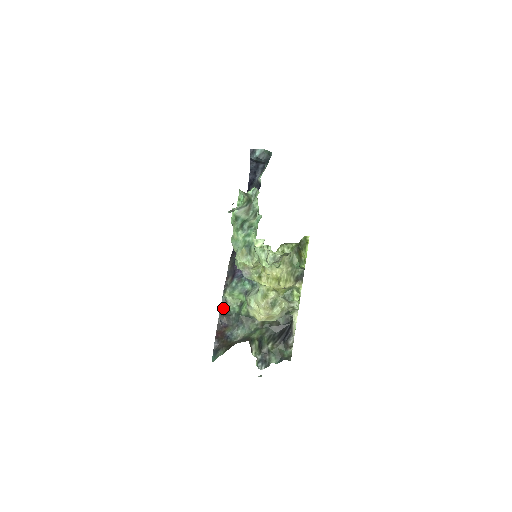
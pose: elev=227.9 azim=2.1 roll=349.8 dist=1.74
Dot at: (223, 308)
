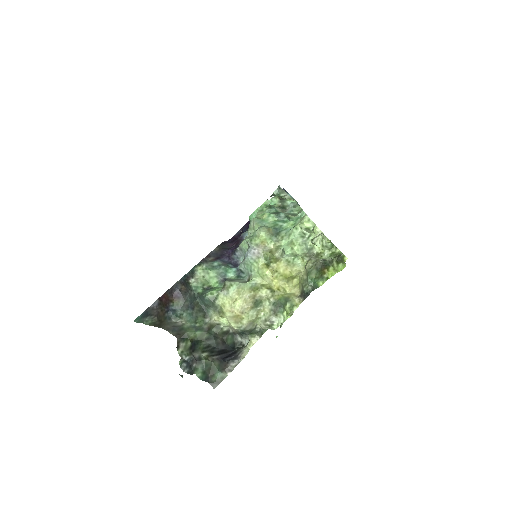
Dot at: (186, 278)
